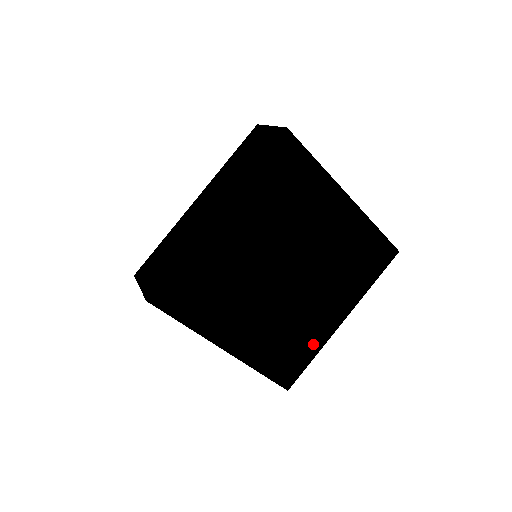
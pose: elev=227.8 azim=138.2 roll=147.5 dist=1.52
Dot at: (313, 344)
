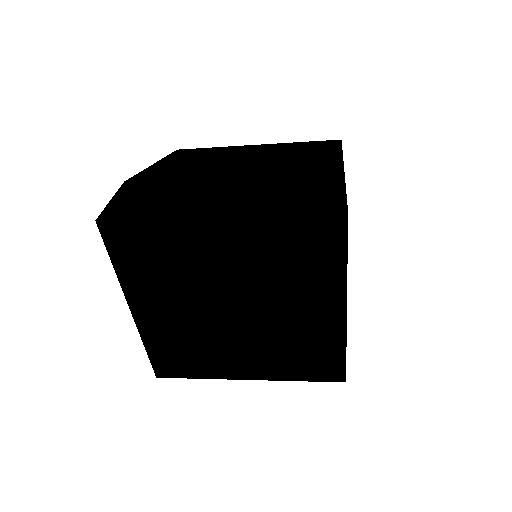
Dot at: (331, 342)
